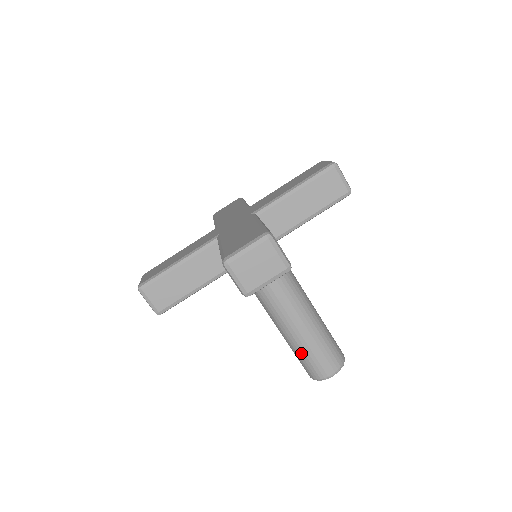
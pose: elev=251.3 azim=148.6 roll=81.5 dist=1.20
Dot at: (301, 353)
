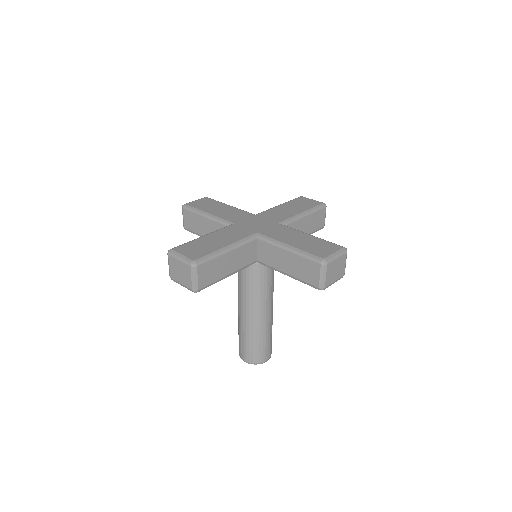
Dot at: (239, 331)
